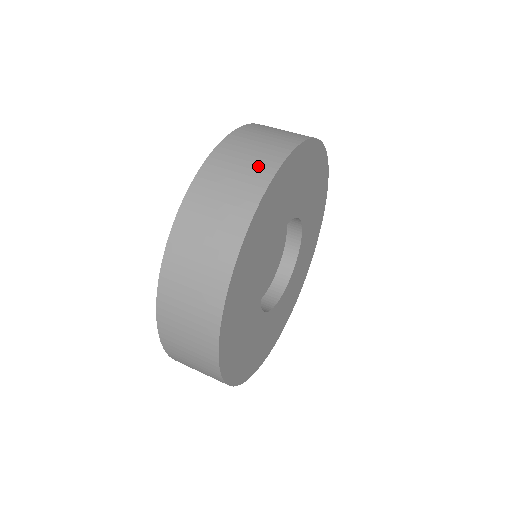
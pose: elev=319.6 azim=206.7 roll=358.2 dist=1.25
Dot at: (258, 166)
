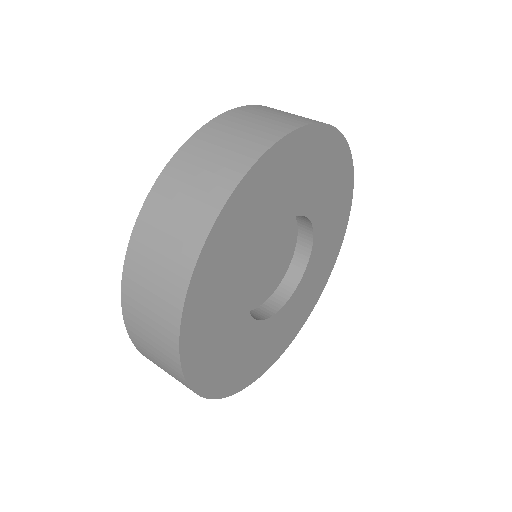
Dot at: (217, 178)
